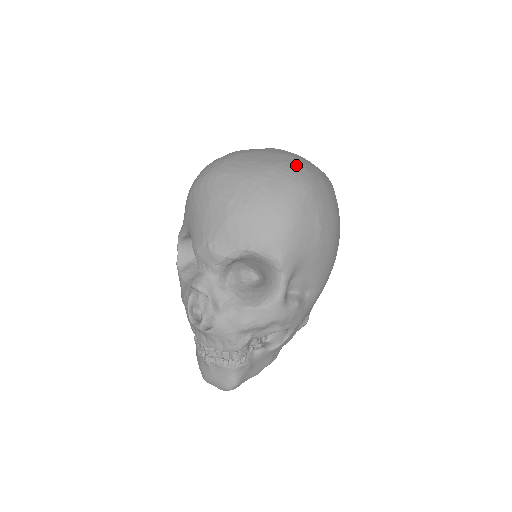
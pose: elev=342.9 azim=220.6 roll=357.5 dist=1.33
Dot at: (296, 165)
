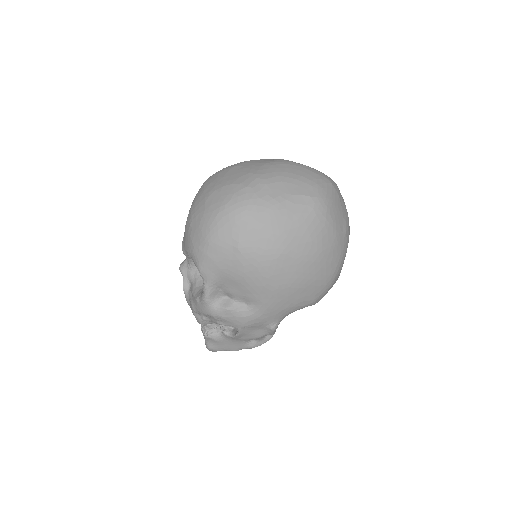
Dot at: (245, 188)
